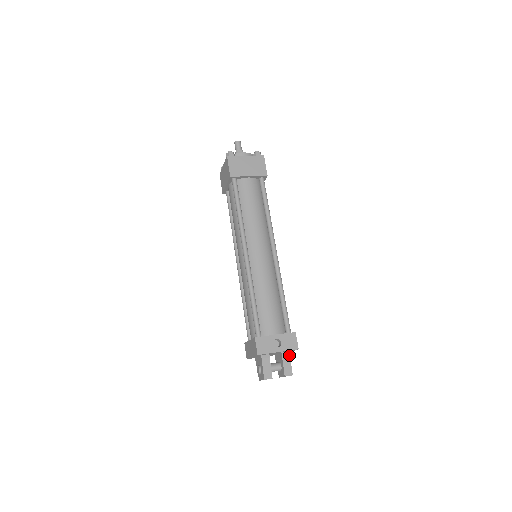
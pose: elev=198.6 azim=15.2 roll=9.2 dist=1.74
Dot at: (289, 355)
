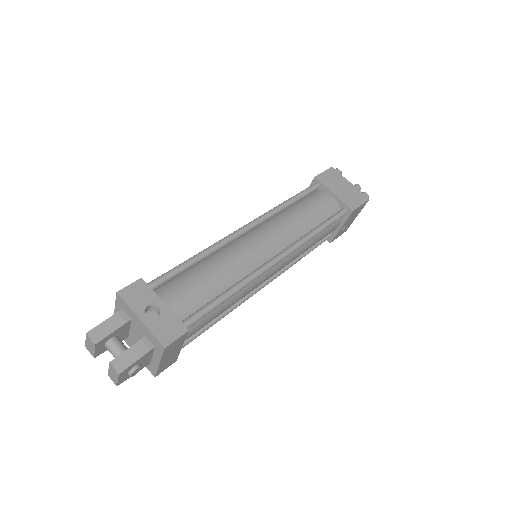
Dot at: (149, 350)
